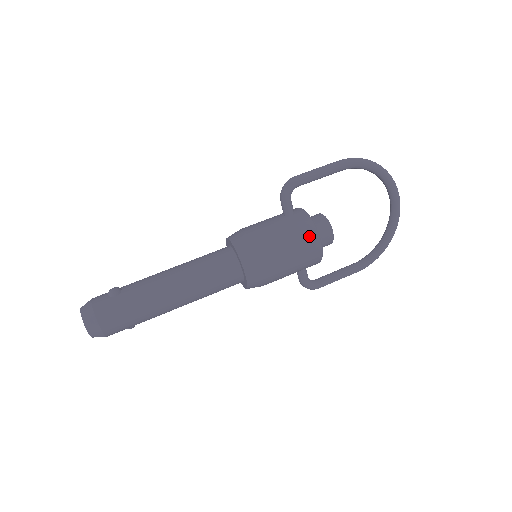
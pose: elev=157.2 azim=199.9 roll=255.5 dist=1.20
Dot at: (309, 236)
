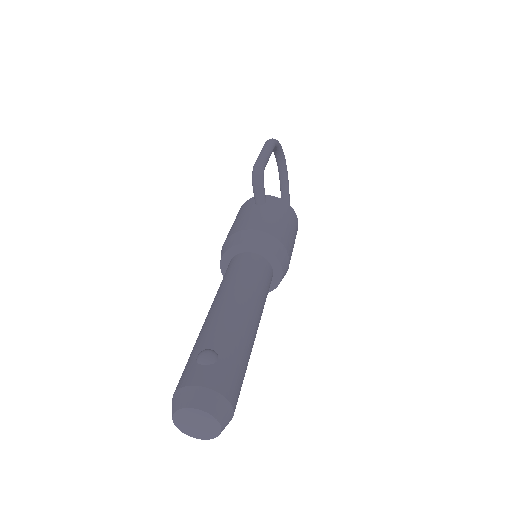
Dot at: (292, 215)
